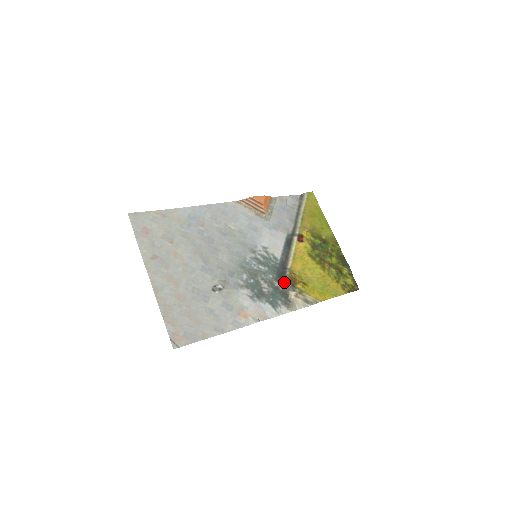
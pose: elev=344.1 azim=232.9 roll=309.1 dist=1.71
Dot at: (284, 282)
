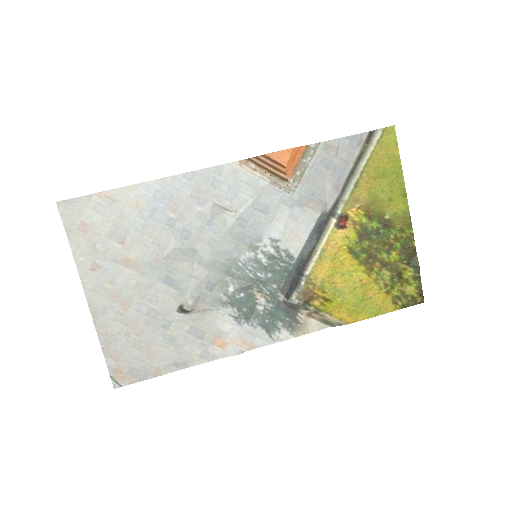
Dot at: (293, 297)
